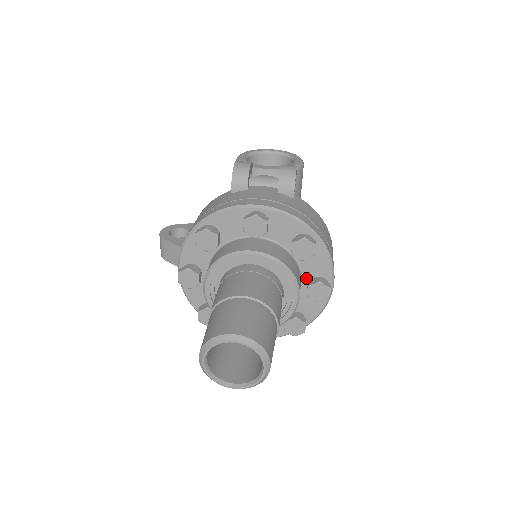
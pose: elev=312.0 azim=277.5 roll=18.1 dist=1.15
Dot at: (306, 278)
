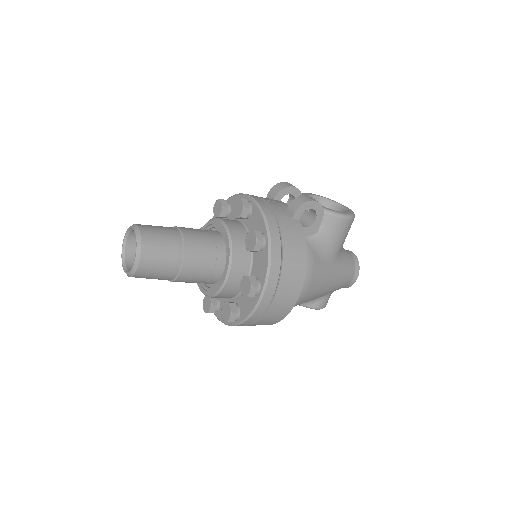
Dot at: (252, 275)
